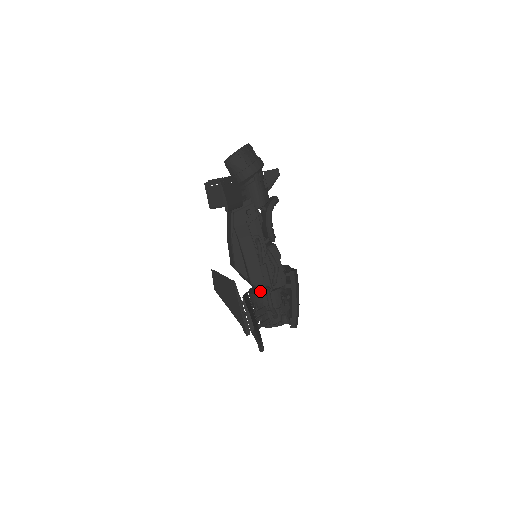
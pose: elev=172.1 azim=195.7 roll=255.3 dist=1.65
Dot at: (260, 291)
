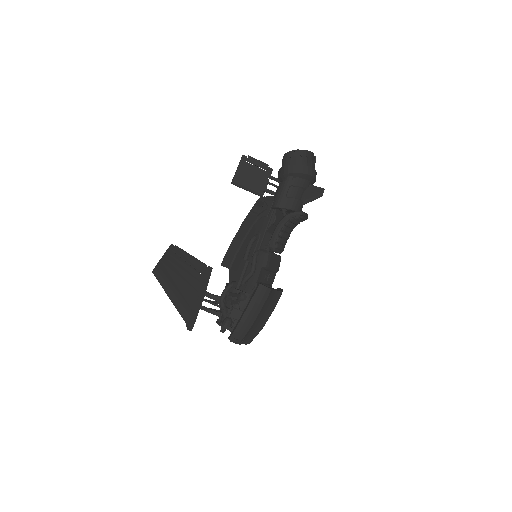
Dot at: (229, 282)
